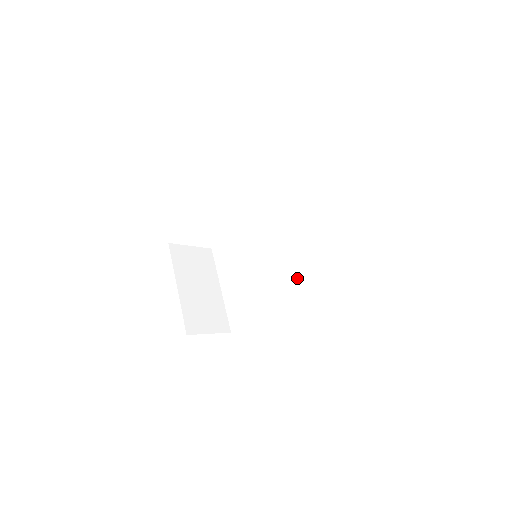
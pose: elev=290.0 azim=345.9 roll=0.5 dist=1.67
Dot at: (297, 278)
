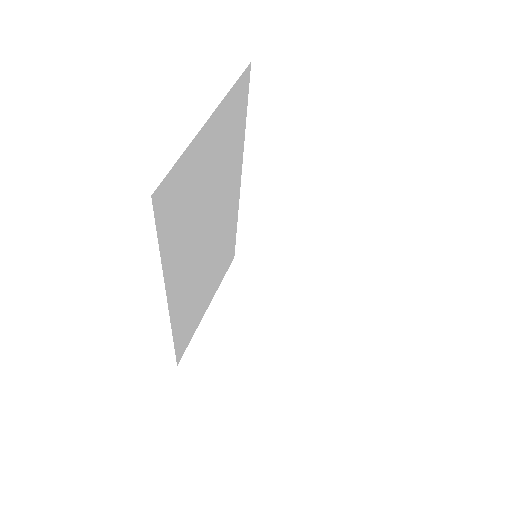
Dot at: occluded
